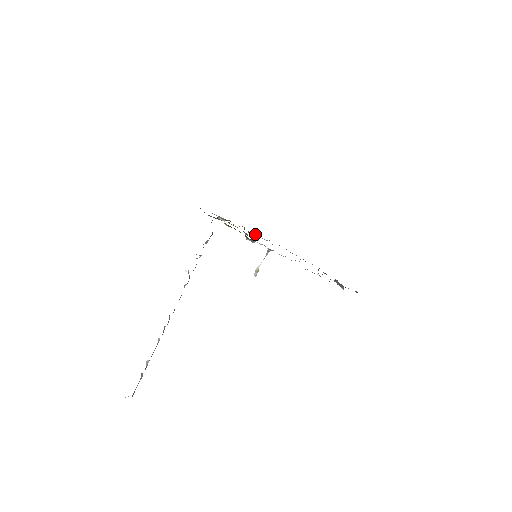
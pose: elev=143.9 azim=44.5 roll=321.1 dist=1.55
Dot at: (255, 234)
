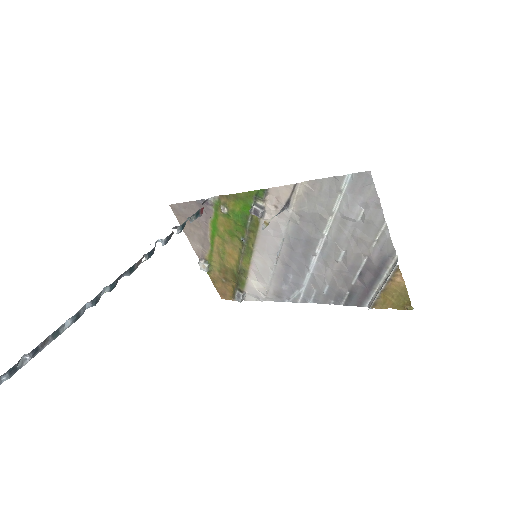
Dot at: (243, 298)
